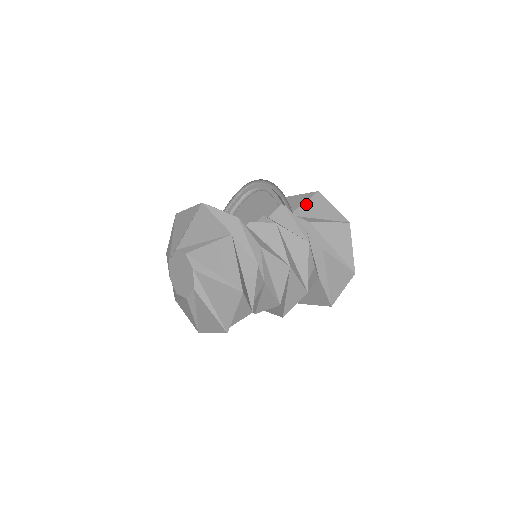
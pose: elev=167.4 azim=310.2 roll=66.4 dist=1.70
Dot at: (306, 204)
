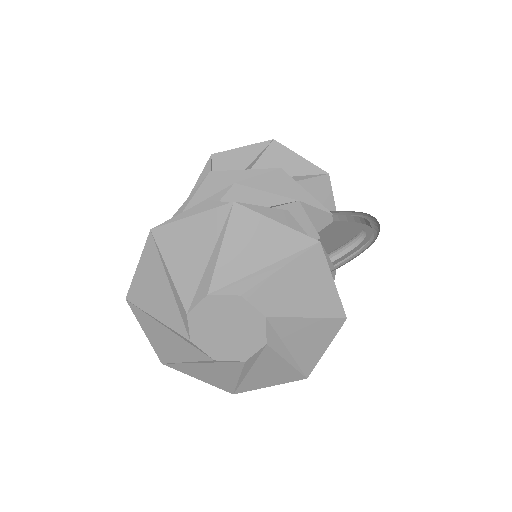
Dot at: (309, 182)
